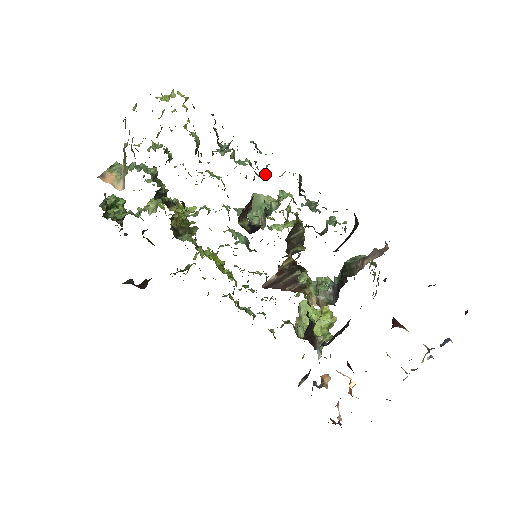
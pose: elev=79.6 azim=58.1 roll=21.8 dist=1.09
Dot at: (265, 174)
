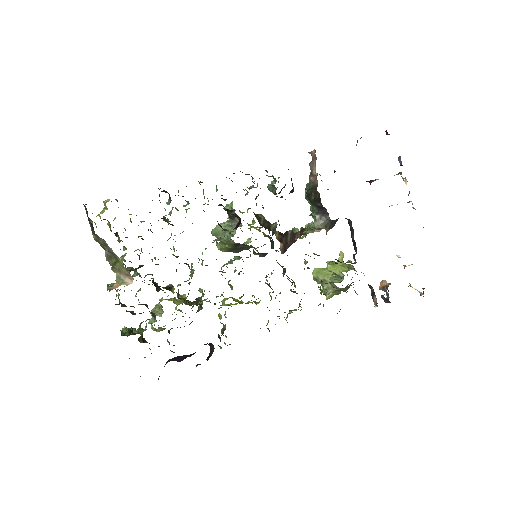
Dot at: (207, 198)
